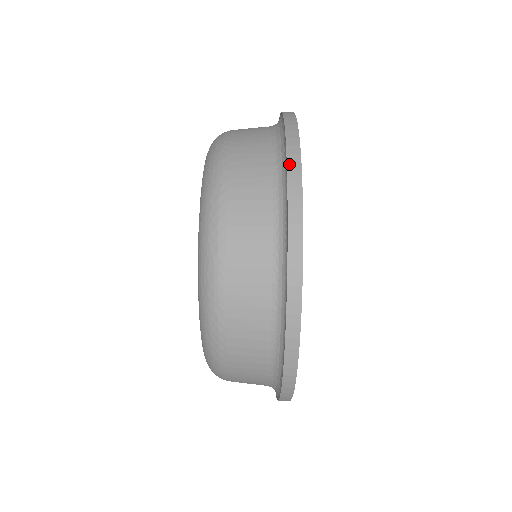
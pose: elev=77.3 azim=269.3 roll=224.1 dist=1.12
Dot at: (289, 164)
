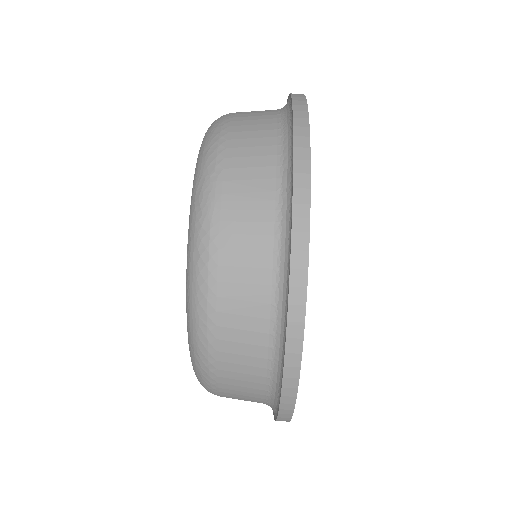
Dot at: occluded
